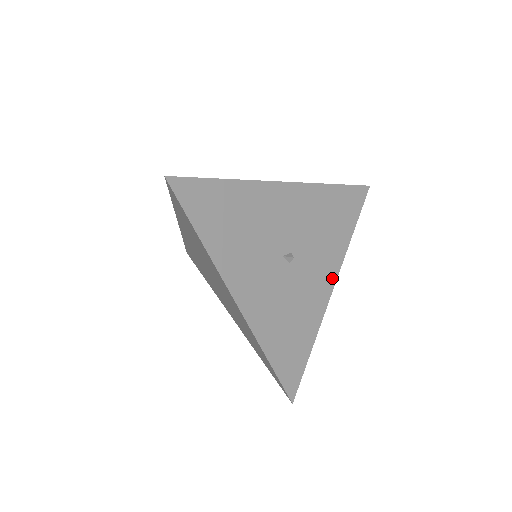
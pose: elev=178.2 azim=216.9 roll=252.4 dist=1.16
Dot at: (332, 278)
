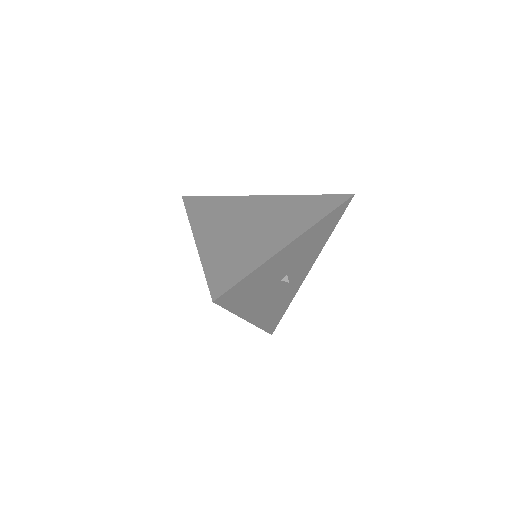
Dot at: (310, 266)
